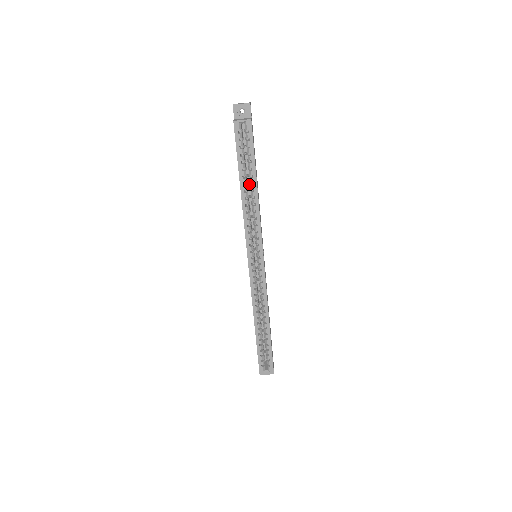
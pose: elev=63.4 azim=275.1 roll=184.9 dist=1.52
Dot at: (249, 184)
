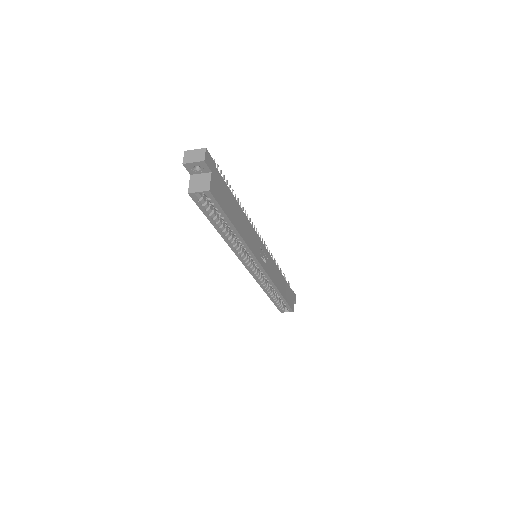
Dot at: occluded
